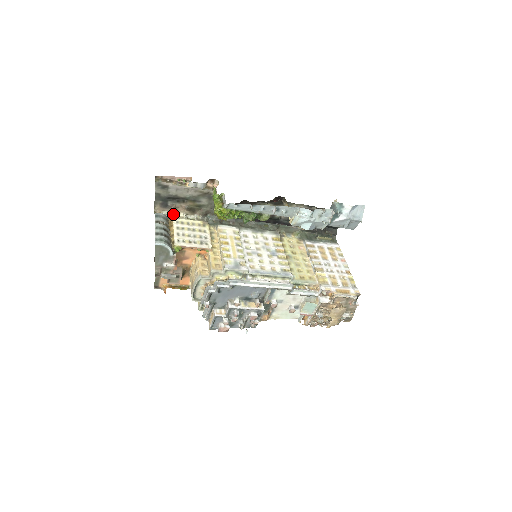
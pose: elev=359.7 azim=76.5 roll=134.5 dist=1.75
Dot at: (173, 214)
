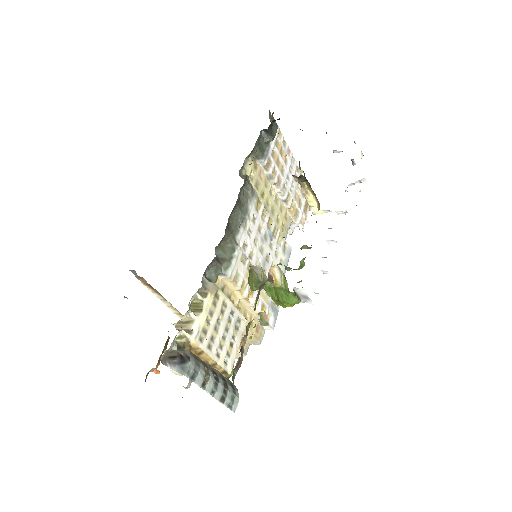
Dot at: (180, 331)
